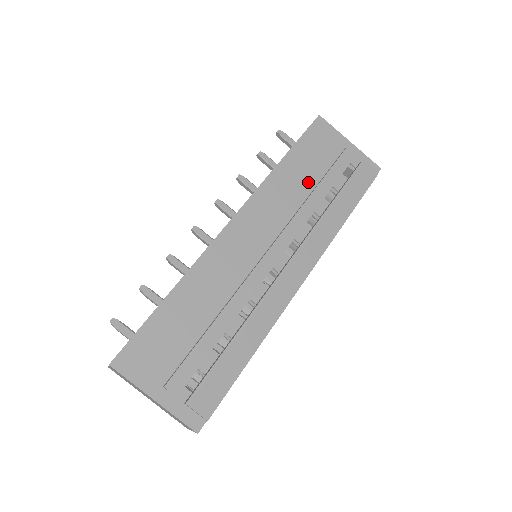
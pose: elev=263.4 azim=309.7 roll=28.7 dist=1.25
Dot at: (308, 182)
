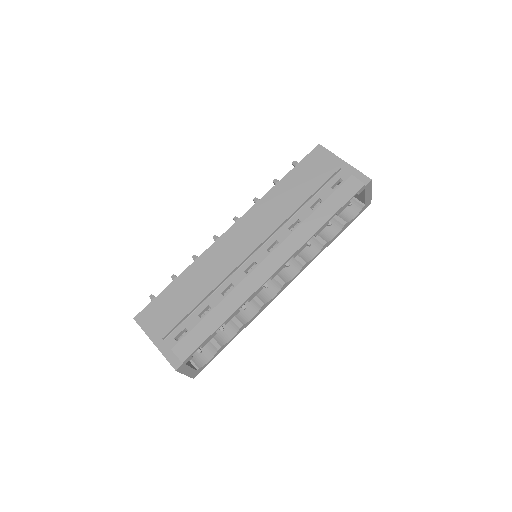
Dot at: (298, 196)
